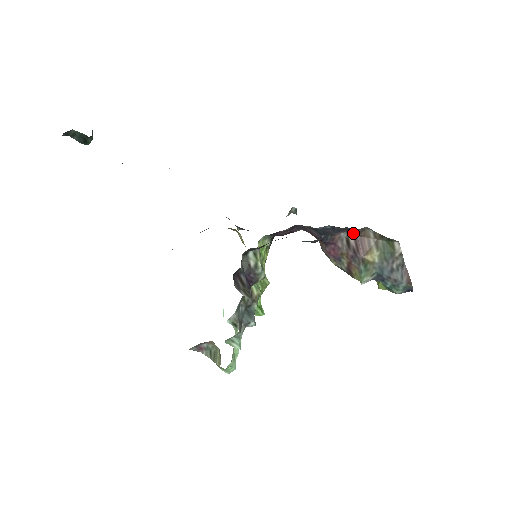
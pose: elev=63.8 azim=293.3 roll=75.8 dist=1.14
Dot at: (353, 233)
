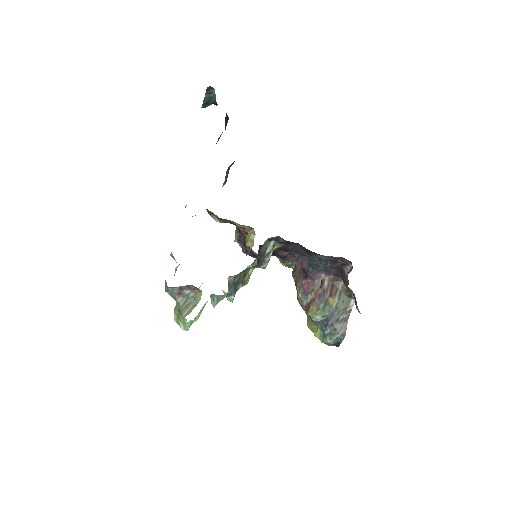
Dot at: (330, 278)
